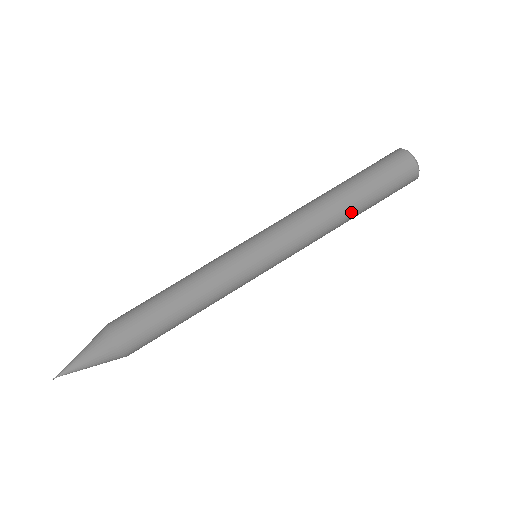
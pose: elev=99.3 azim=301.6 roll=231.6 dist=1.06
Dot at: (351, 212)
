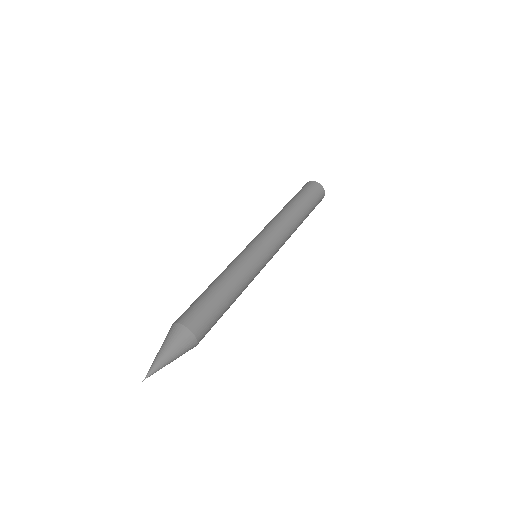
Dot at: (302, 219)
